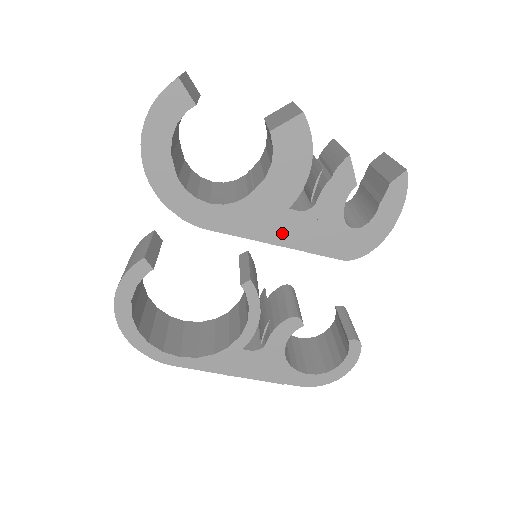
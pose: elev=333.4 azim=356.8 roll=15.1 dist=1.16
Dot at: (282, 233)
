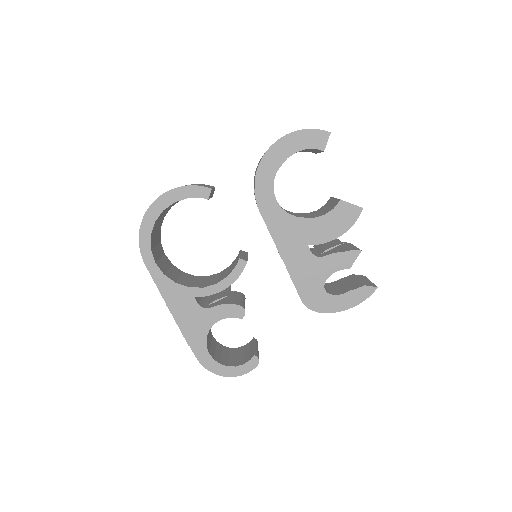
Dot at: (291, 254)
